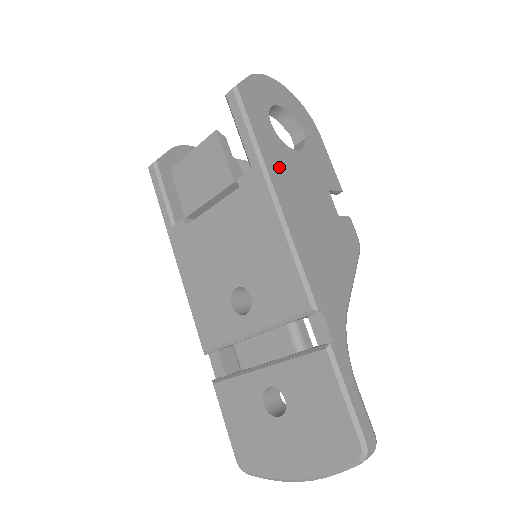
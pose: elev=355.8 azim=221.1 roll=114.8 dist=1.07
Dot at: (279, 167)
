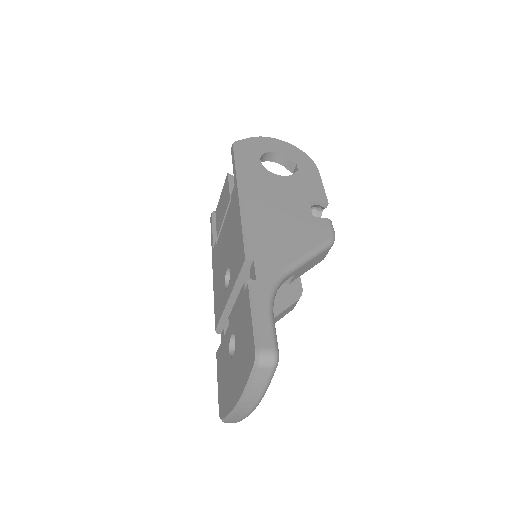
Dot at: (254, 182)
